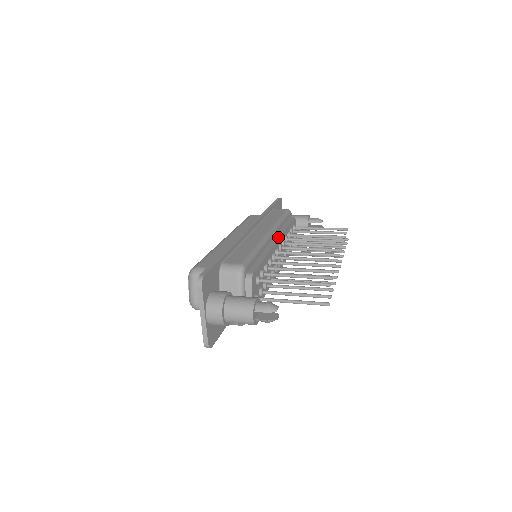
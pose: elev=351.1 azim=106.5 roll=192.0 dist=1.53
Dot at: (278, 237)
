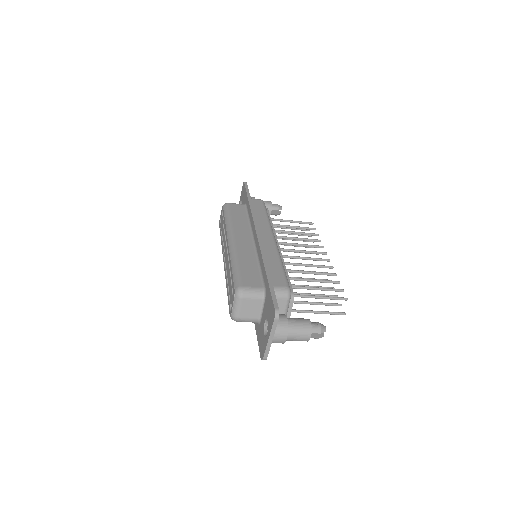
Dot at: (276, 240)
